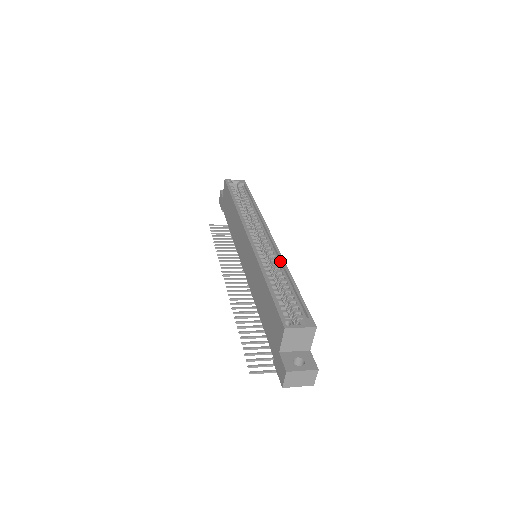
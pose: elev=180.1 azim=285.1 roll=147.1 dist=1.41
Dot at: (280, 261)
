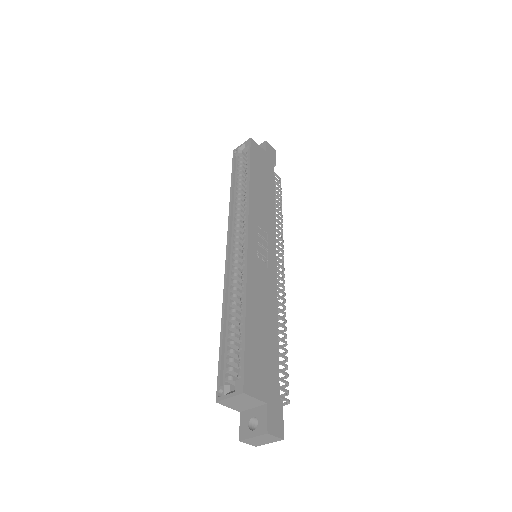
Dot at: (245, 280)
